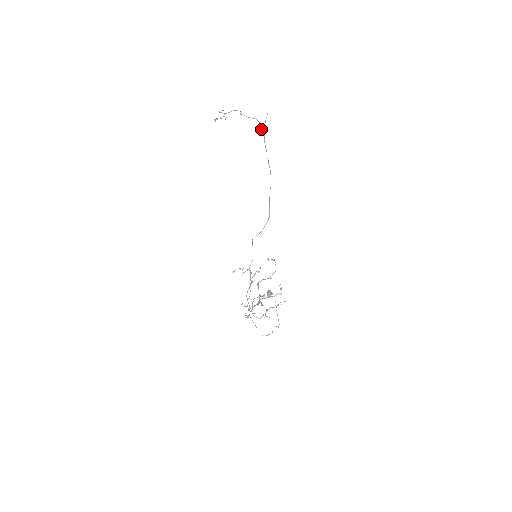
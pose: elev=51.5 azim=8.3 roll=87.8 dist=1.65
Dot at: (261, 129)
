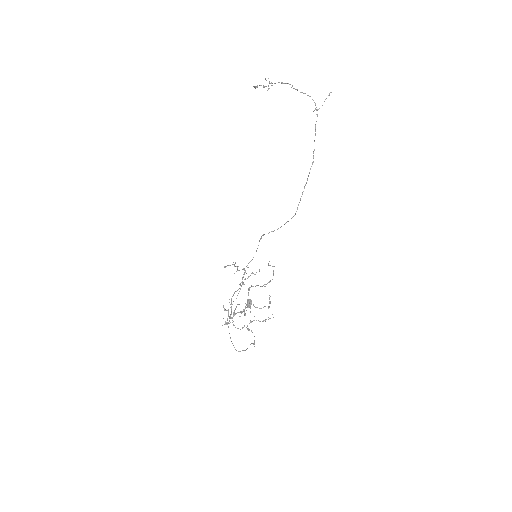
Dot at: (317, 109)
